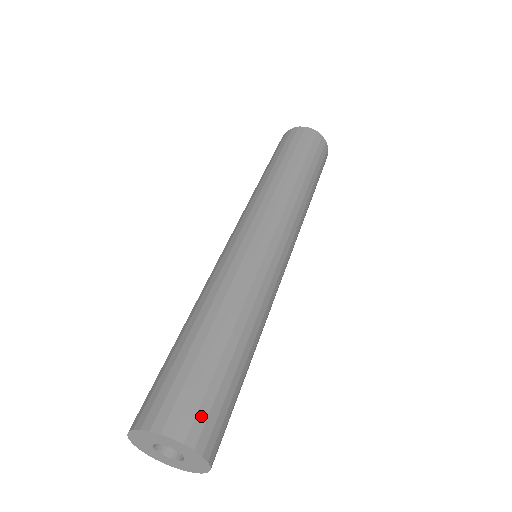
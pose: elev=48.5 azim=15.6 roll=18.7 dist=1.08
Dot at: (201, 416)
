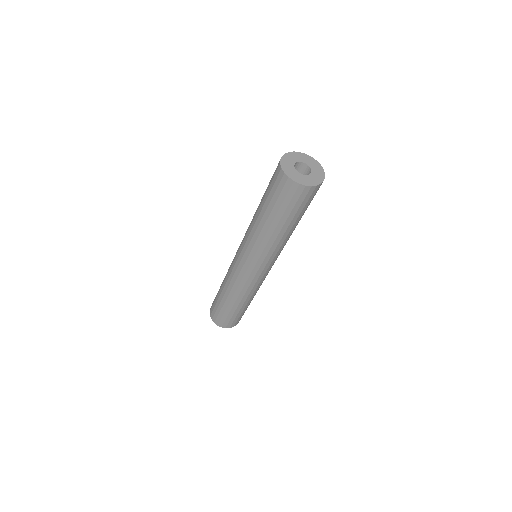
Dot at: (222, 321)
